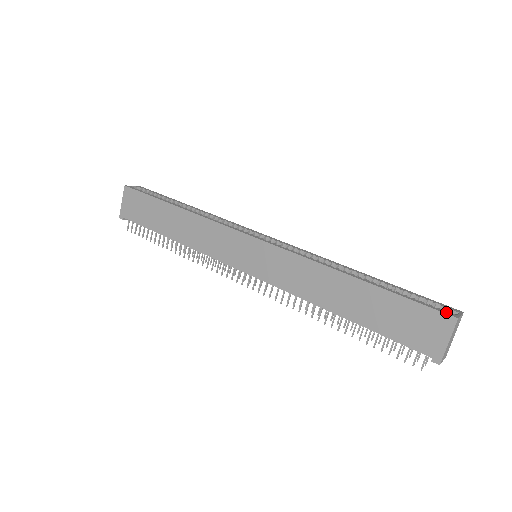
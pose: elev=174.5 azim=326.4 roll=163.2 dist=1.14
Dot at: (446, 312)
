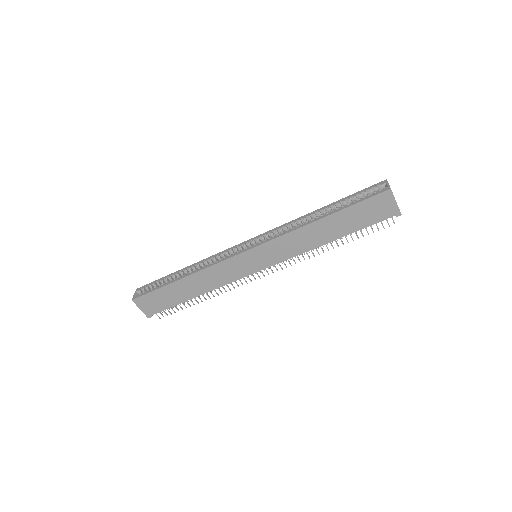
Dot at: (382, 191)
